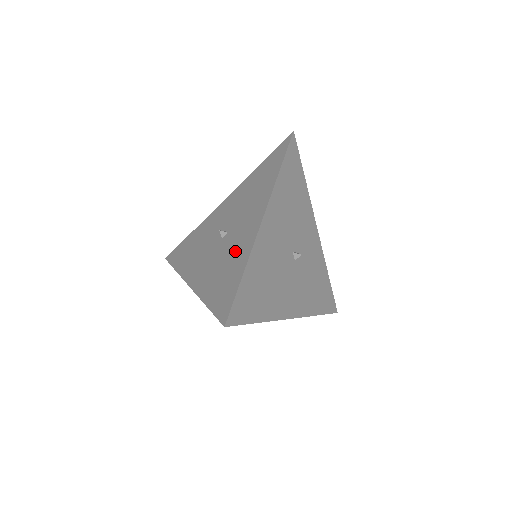
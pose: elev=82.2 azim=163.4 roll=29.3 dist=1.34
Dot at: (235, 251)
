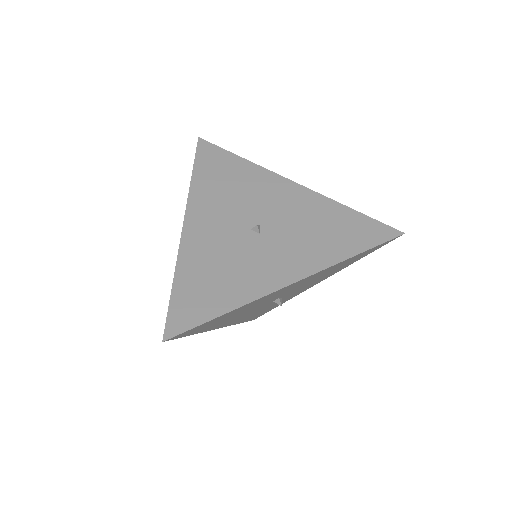
Dot at: (244, 272)
